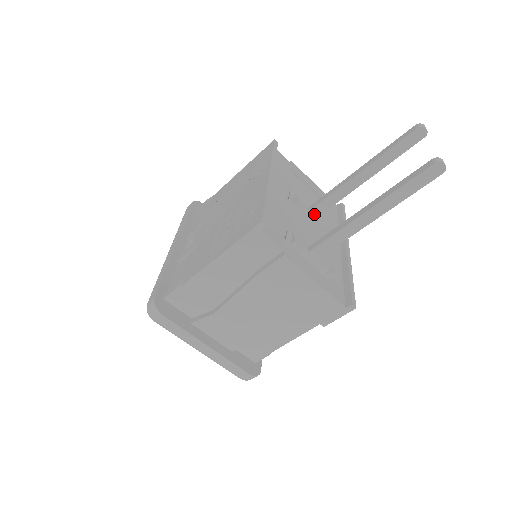
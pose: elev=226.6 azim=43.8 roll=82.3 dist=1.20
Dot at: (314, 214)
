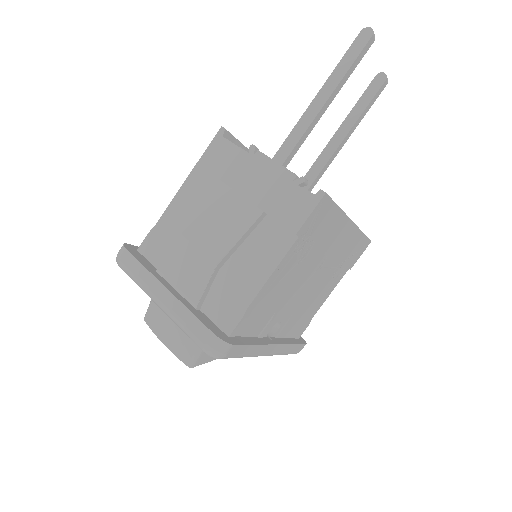
Dot at: (305, 186)
